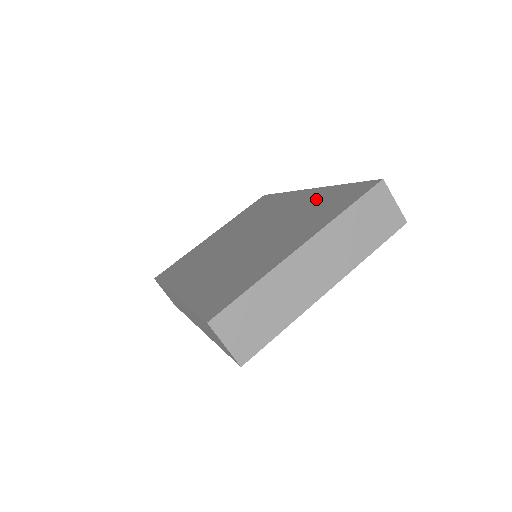
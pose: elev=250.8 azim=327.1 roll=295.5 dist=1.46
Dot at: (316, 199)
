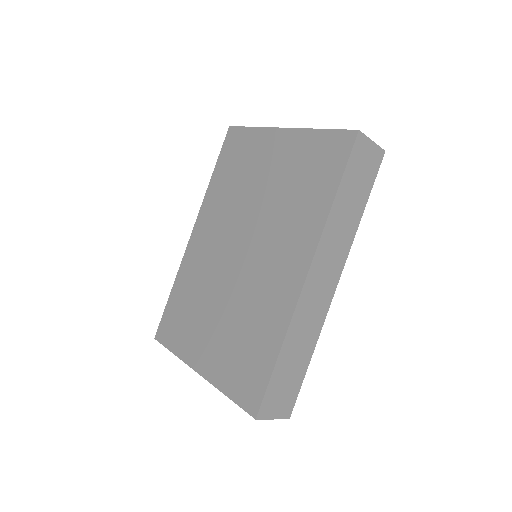
Dot at: (267, 324)
